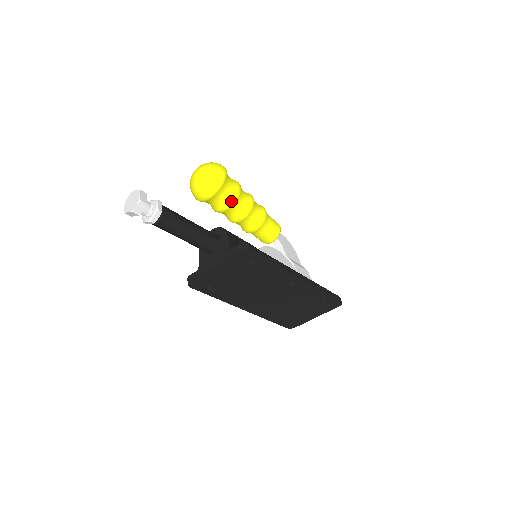
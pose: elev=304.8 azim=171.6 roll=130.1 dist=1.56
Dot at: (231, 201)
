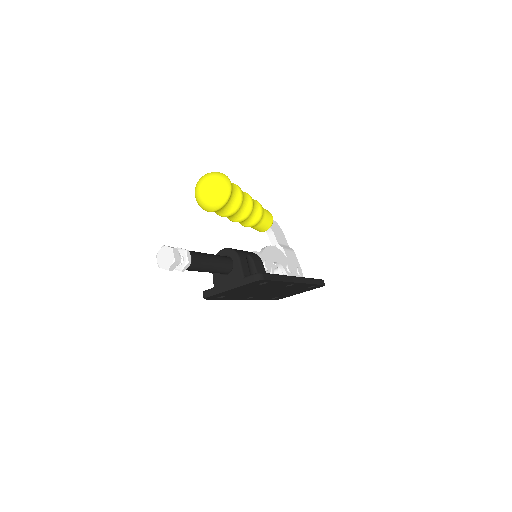
Dot at: (235, 210)
